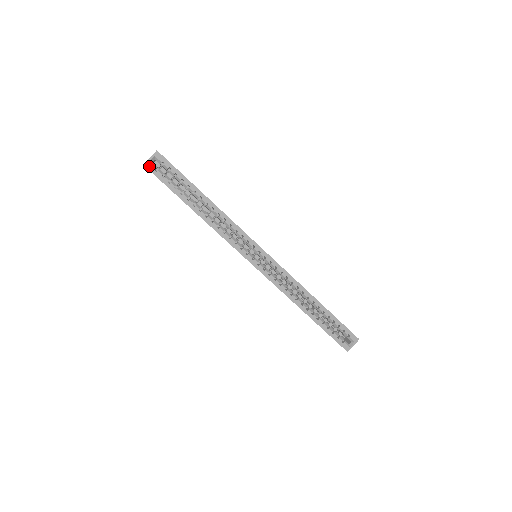
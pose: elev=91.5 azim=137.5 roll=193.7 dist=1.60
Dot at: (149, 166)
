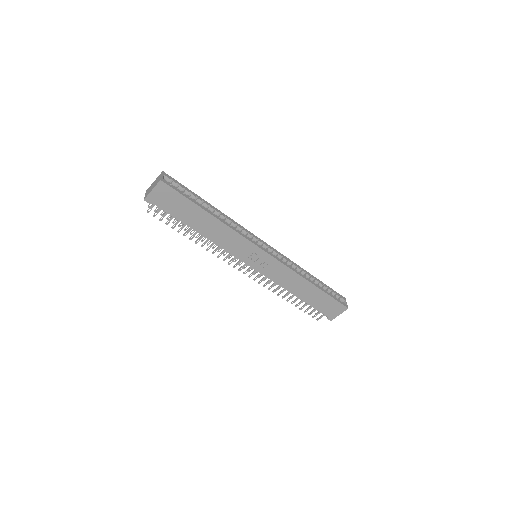
Dot at: (165, 181)
